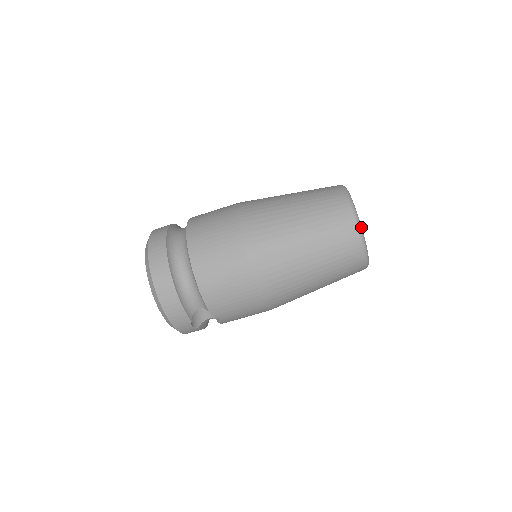
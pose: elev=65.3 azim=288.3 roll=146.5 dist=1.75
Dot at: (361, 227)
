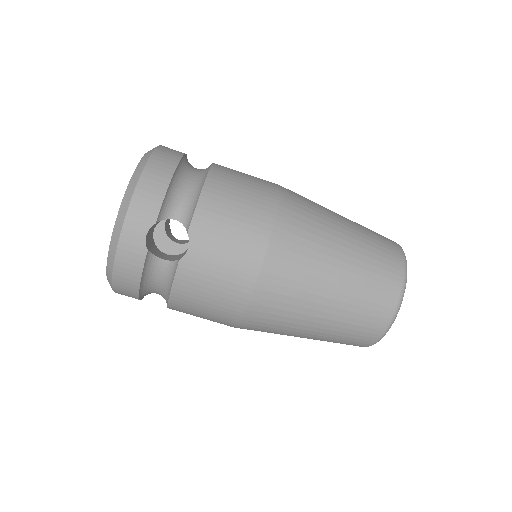
Dot at: (406, 263)
